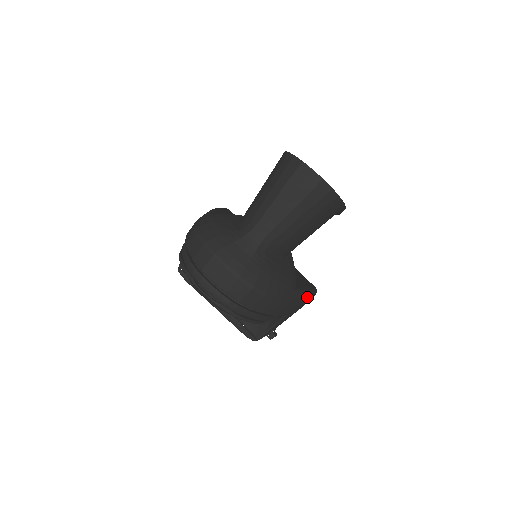
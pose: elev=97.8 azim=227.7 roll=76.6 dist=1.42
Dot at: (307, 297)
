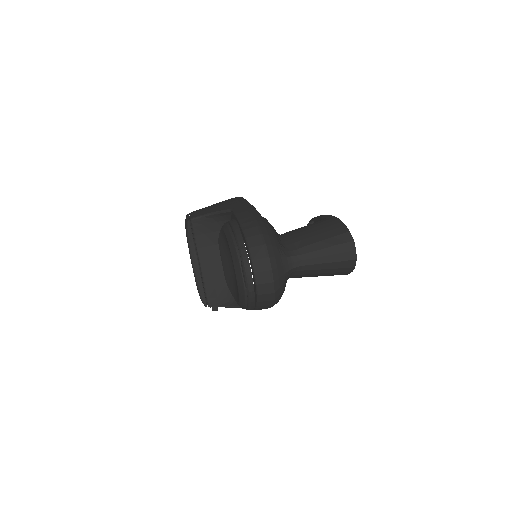
Dot at: occluded
